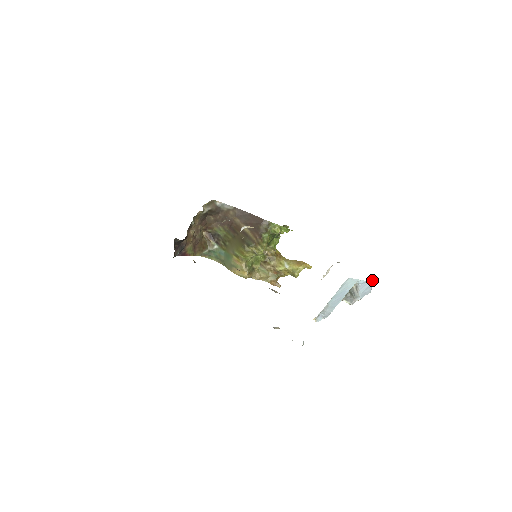
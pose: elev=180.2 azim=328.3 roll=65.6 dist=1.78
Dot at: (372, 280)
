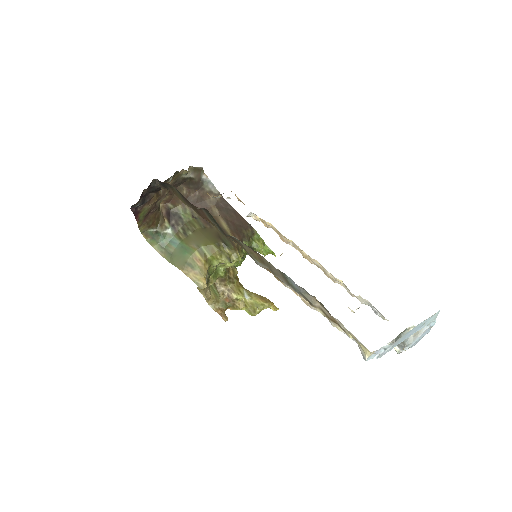
Dot at: occluded
